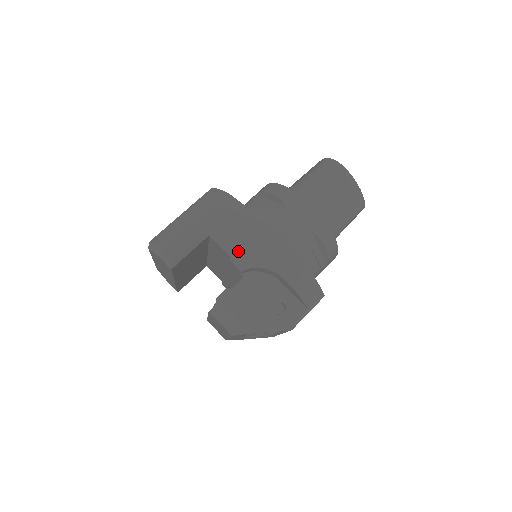
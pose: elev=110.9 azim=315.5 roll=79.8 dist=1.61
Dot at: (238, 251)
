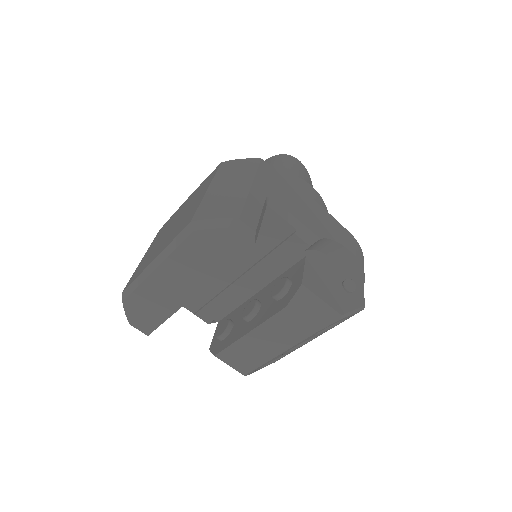
Dot at: (303, 221)
